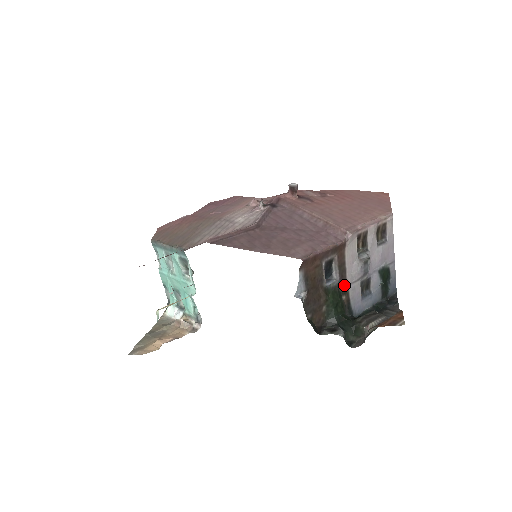
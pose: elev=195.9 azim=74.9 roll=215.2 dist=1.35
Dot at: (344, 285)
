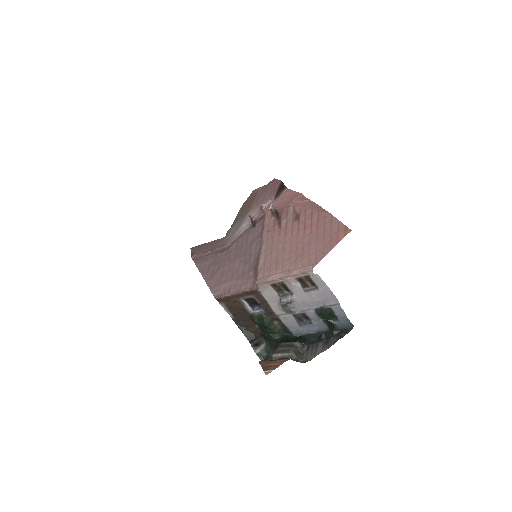
Dot at: (273, 315)
